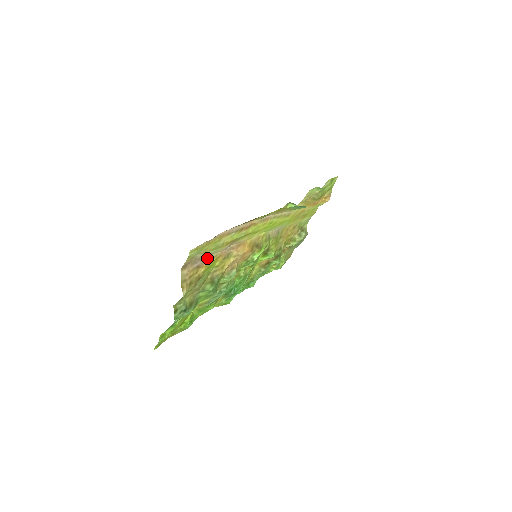
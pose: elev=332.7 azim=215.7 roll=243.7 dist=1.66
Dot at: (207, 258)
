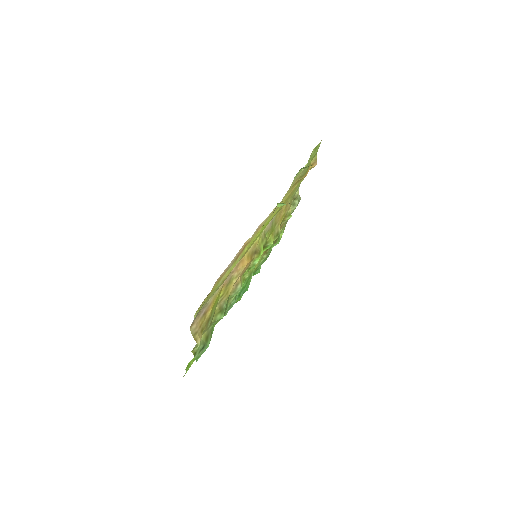
Dot at: (211, 300)
